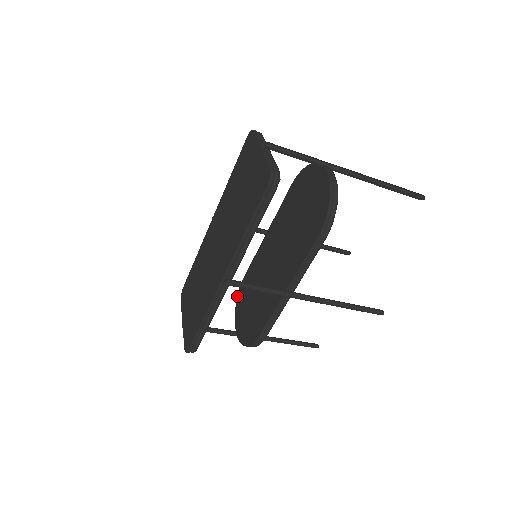
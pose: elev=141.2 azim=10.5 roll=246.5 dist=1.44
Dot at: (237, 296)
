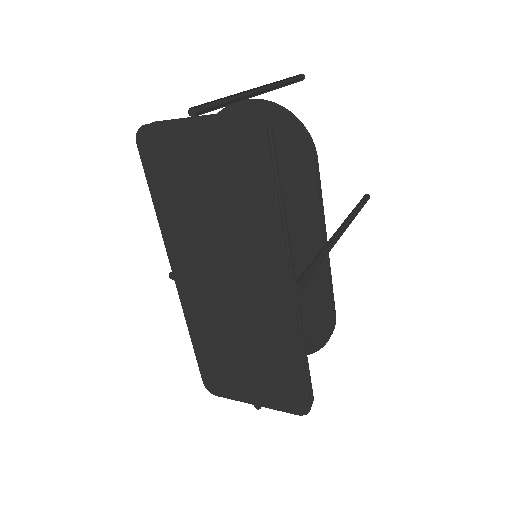
Dot at: occluded
